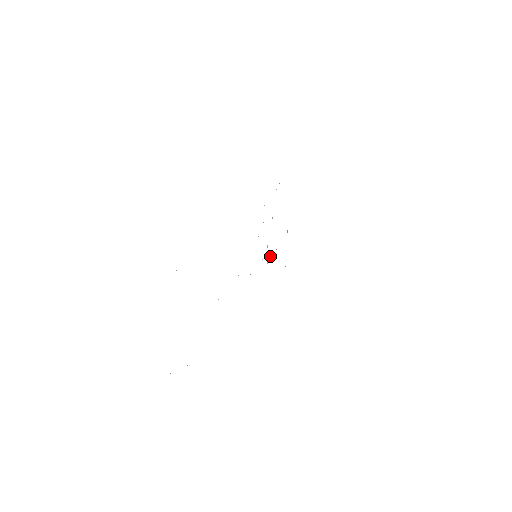
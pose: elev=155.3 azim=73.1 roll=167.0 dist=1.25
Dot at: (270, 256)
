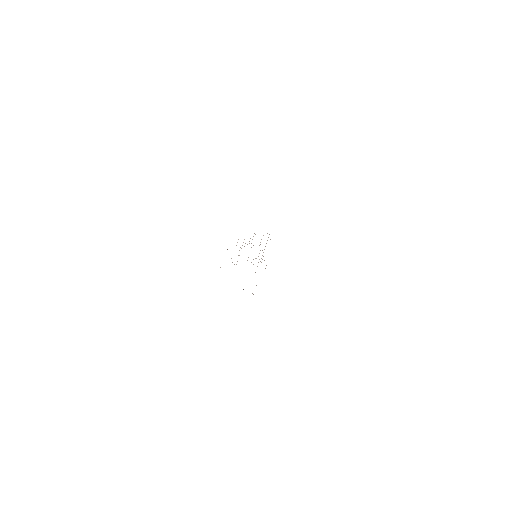
Dot at: occluded
